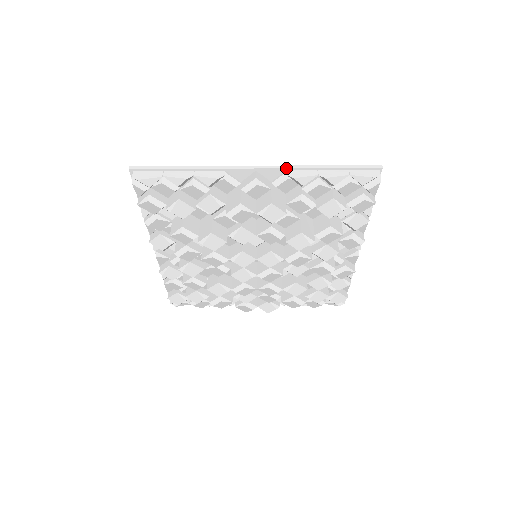
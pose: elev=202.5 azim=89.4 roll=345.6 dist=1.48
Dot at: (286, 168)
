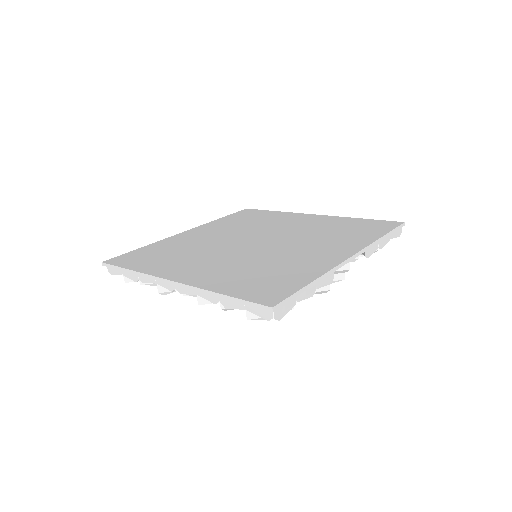
Dot at: (367, 250)
